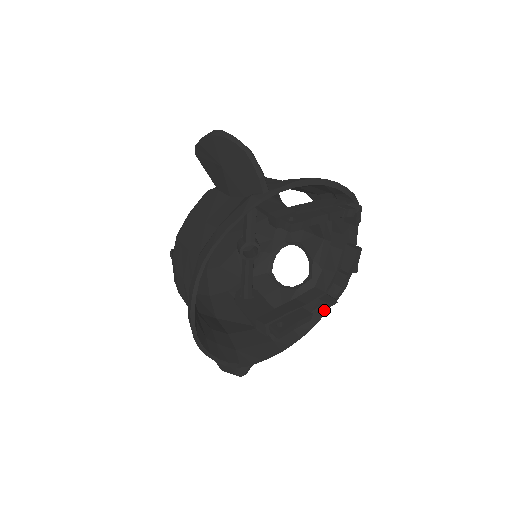
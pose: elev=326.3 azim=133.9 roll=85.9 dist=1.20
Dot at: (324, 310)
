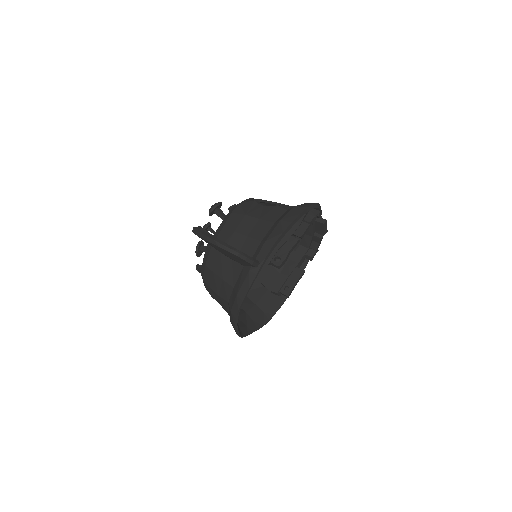
Dot at: occluded
